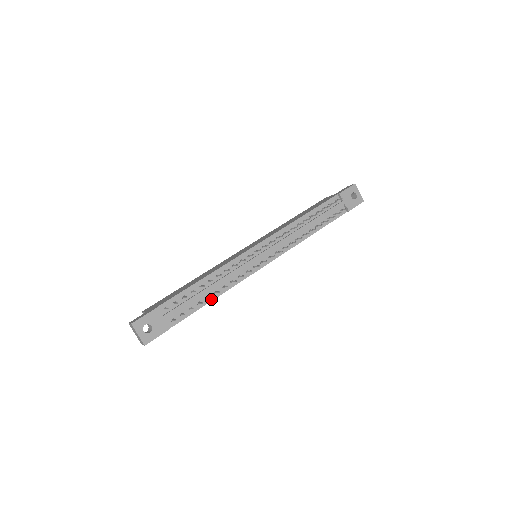
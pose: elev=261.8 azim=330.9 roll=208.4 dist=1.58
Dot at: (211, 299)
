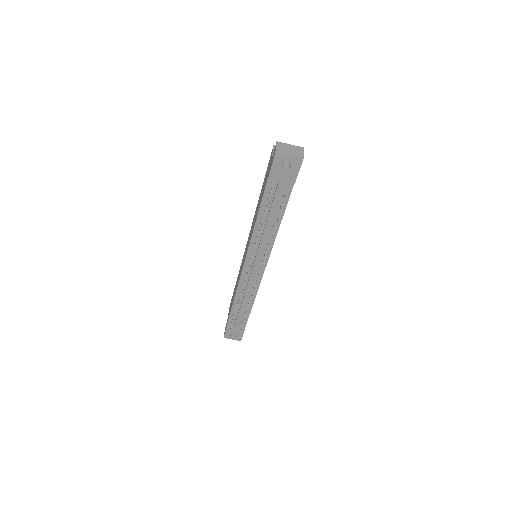
Dot at: (251, 306)
